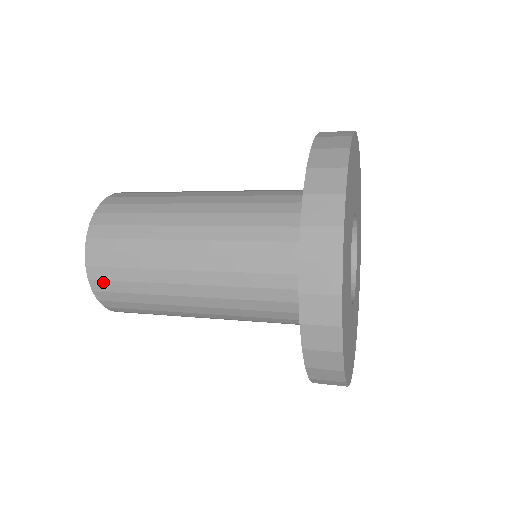
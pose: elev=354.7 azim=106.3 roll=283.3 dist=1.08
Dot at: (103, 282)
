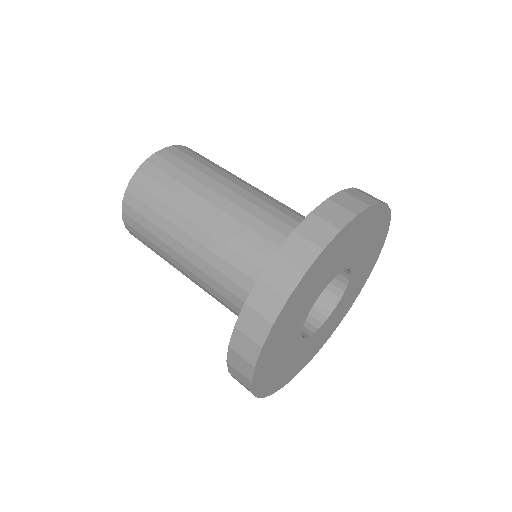
Dot at: (134, 198)
